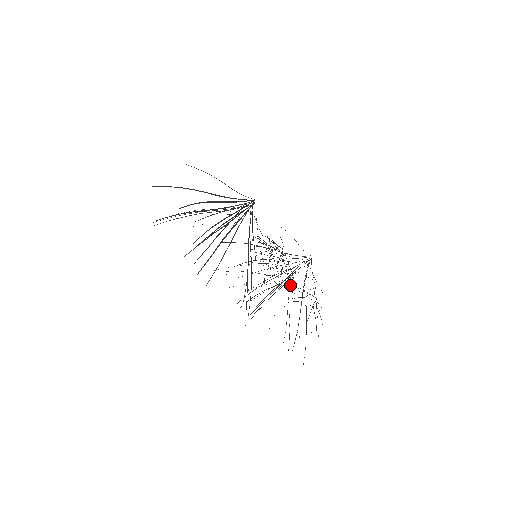
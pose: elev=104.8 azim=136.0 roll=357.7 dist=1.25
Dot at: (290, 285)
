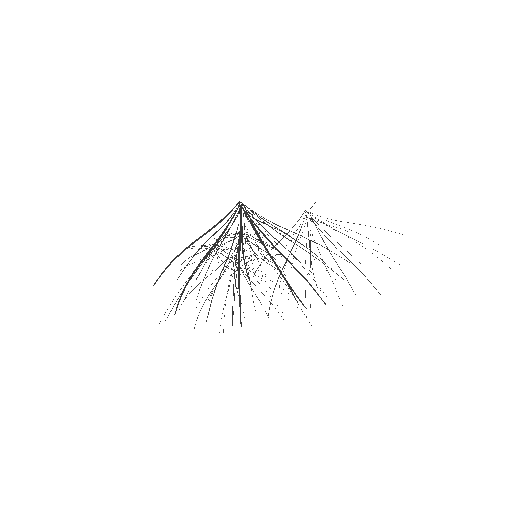
Dot at: (233, 264)
